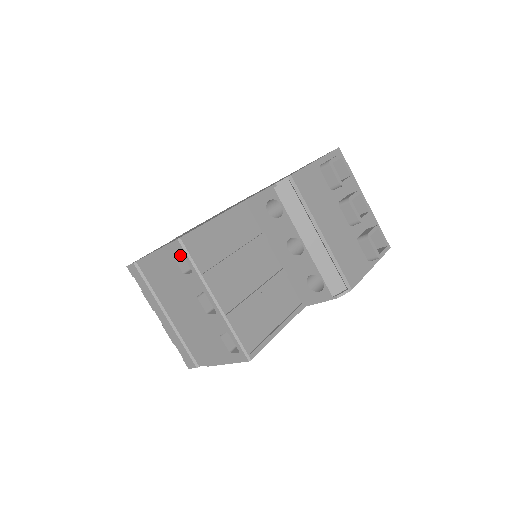
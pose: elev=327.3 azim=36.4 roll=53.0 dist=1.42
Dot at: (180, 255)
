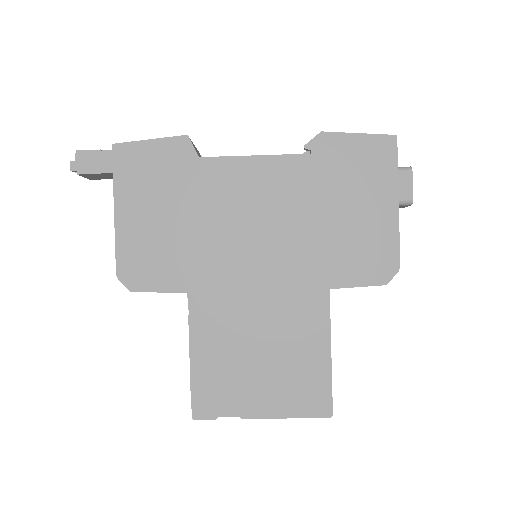
Dot at: occluded
